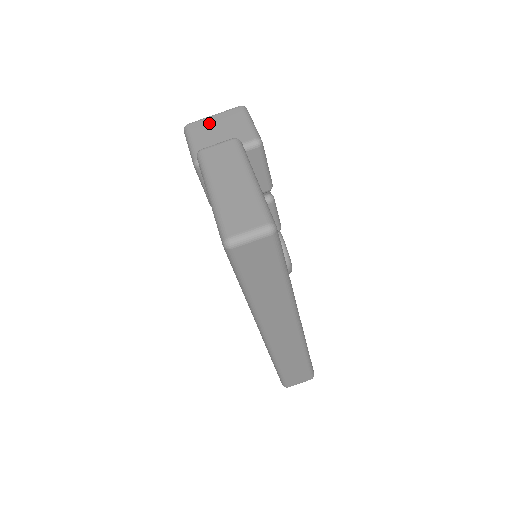
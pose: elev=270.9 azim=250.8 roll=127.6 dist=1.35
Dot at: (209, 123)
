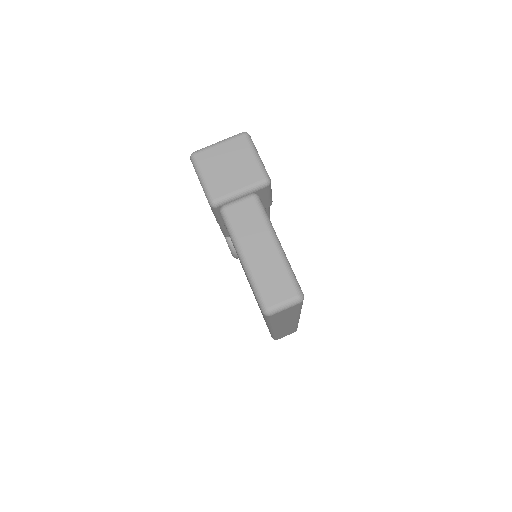
Dot at: (216, 155)
